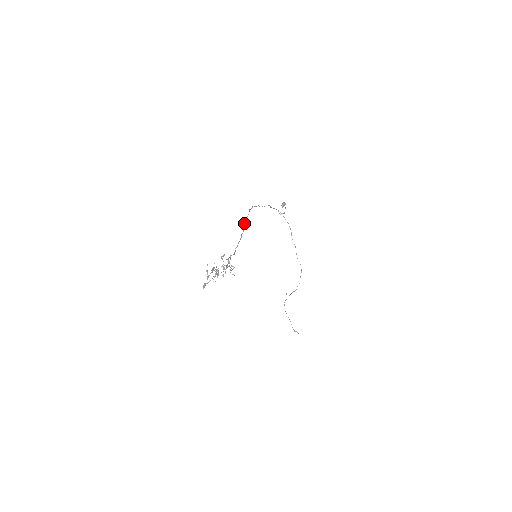
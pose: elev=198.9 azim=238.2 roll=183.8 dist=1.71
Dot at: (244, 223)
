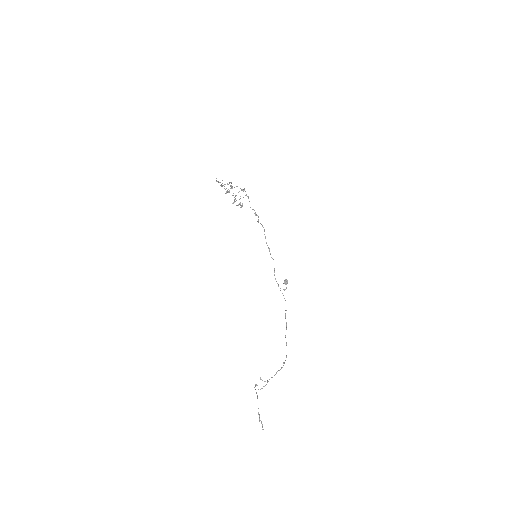
Dot at: occluded
